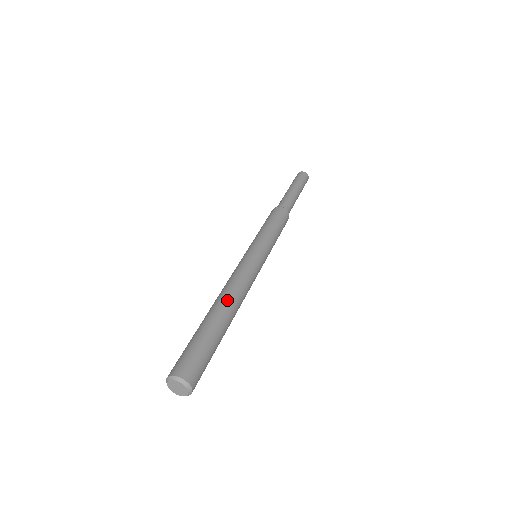
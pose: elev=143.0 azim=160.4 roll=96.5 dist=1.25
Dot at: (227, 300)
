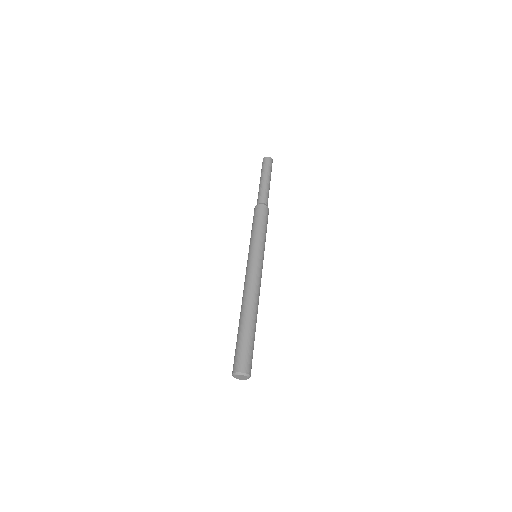
Dot at: (255, 306)
